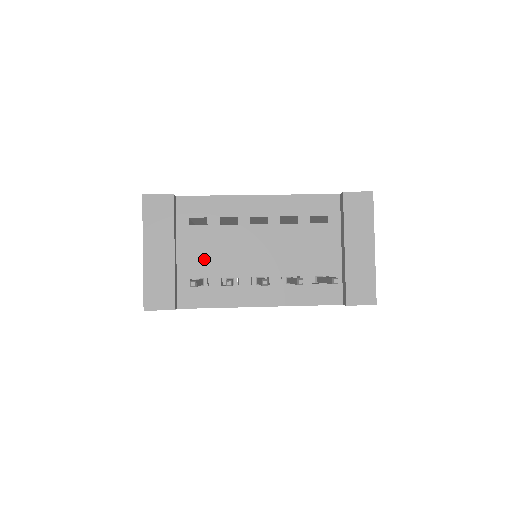
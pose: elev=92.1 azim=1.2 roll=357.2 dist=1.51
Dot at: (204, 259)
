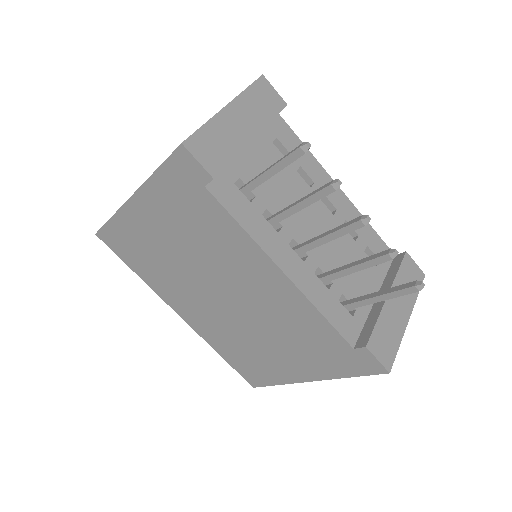
Dot at: occluded
